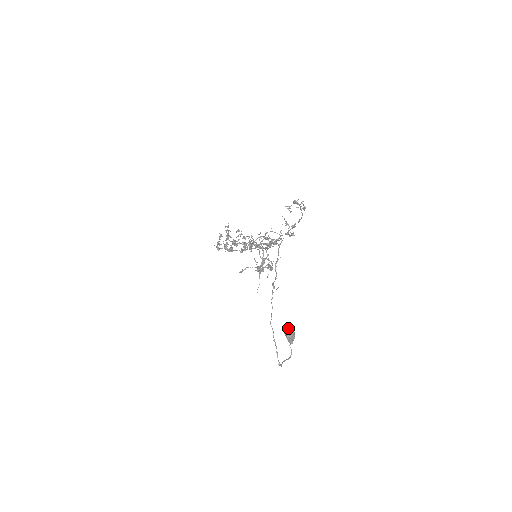
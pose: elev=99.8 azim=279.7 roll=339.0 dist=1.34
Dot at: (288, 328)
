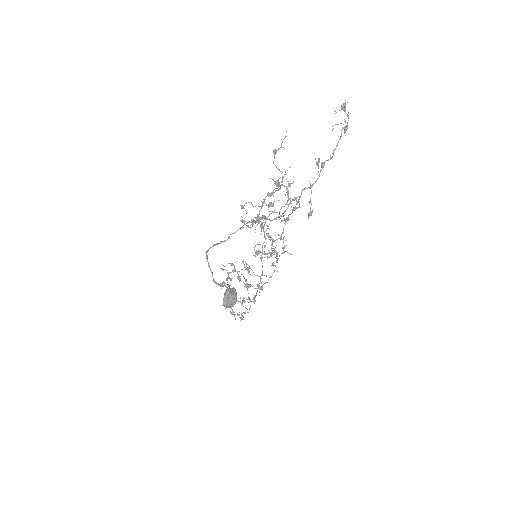
Dot at: occluded
